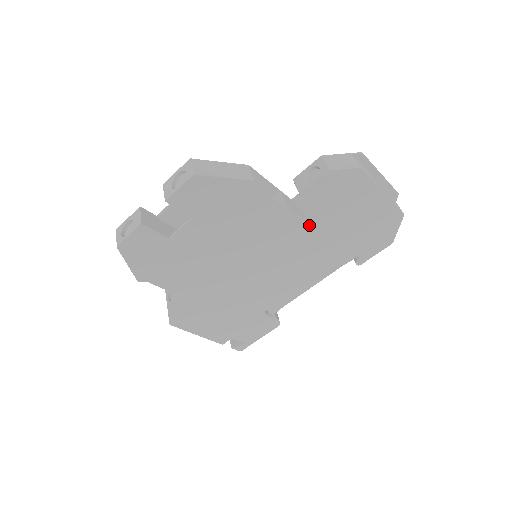
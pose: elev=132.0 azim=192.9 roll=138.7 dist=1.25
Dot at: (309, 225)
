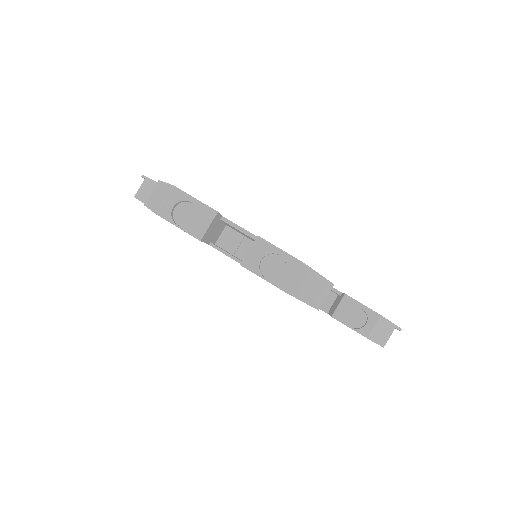
Dot at: occluded
